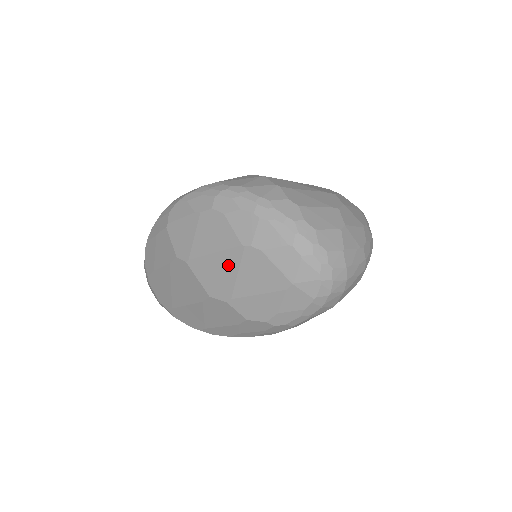
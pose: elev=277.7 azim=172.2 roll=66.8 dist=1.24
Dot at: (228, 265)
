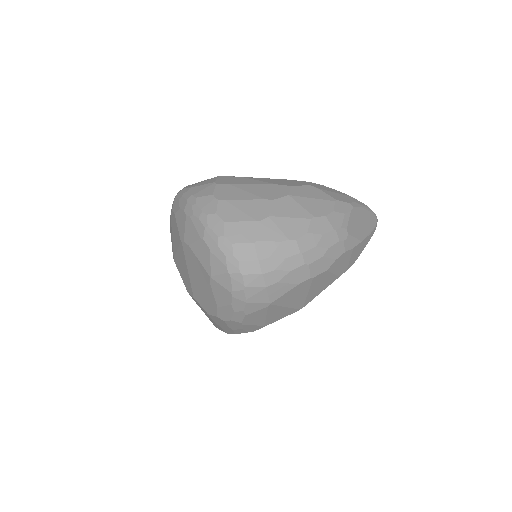
Dot at: (183, 261)
